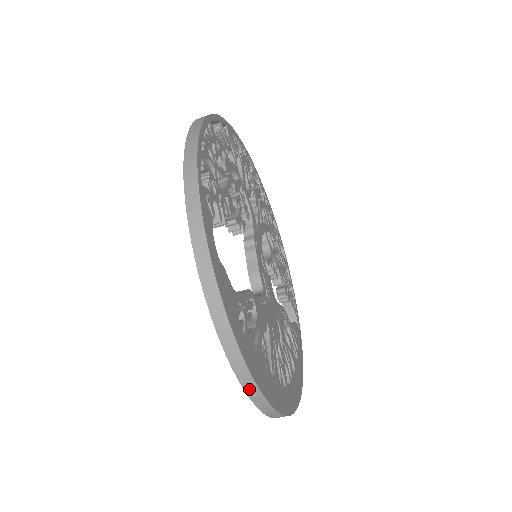
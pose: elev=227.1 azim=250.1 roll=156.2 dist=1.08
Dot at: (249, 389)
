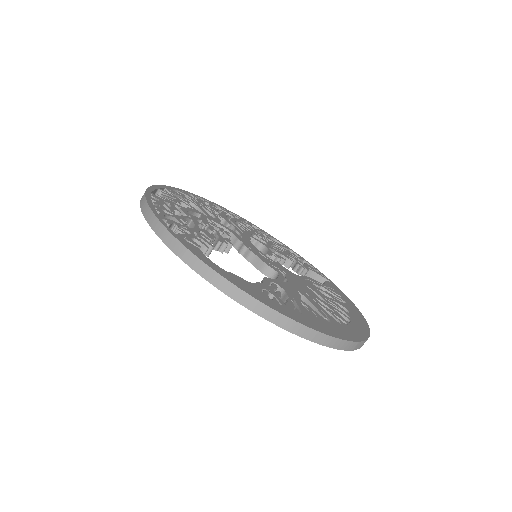
Dot at: (316, 339)
